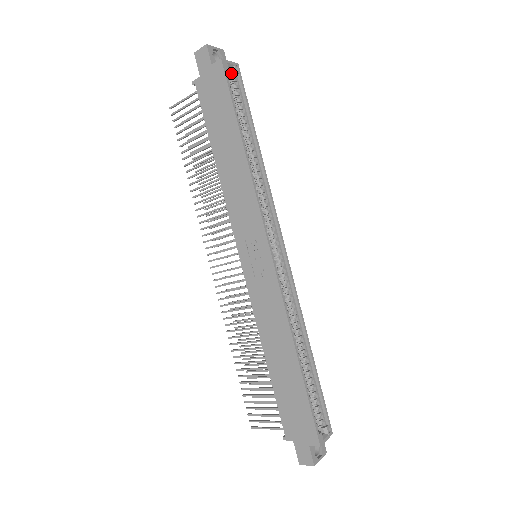
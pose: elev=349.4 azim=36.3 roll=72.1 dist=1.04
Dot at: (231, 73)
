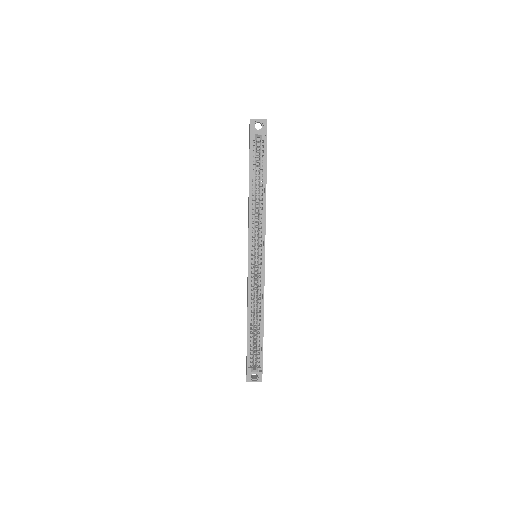
Dot at: (260, 140)
